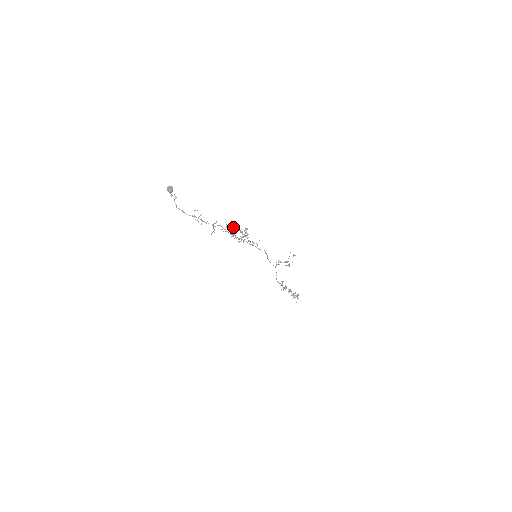
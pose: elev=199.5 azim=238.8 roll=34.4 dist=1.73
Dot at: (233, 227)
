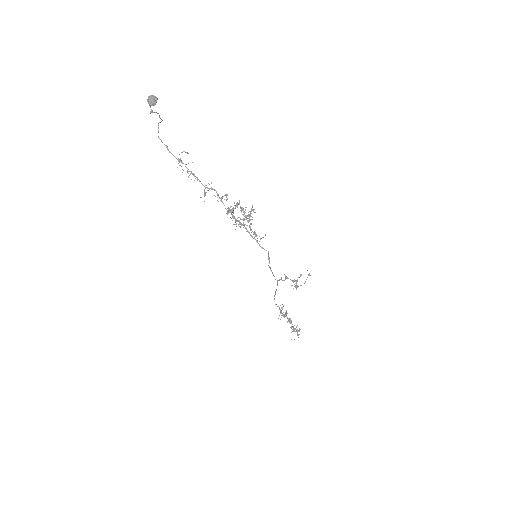
Dot at: occluded
